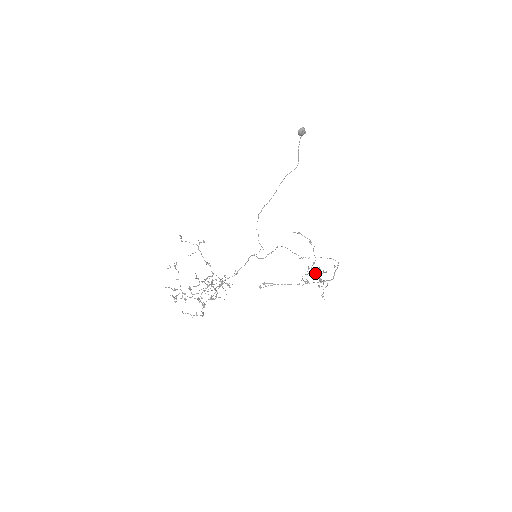
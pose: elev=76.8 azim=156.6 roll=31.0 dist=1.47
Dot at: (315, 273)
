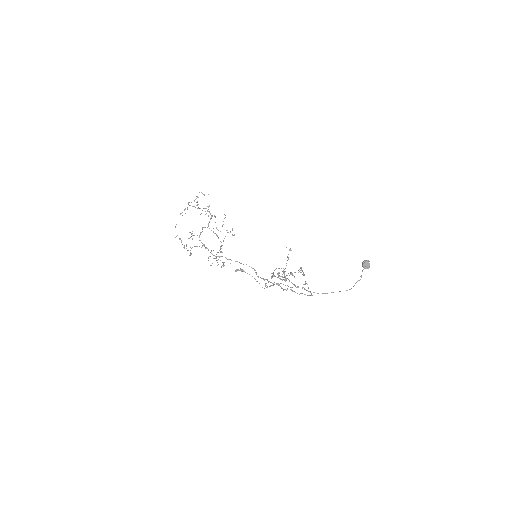
Dot at: occluded
